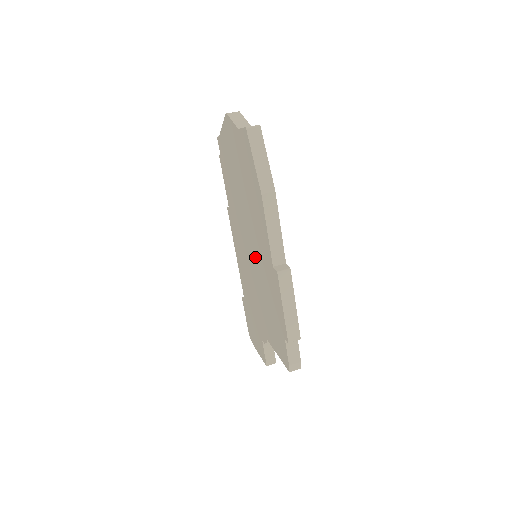
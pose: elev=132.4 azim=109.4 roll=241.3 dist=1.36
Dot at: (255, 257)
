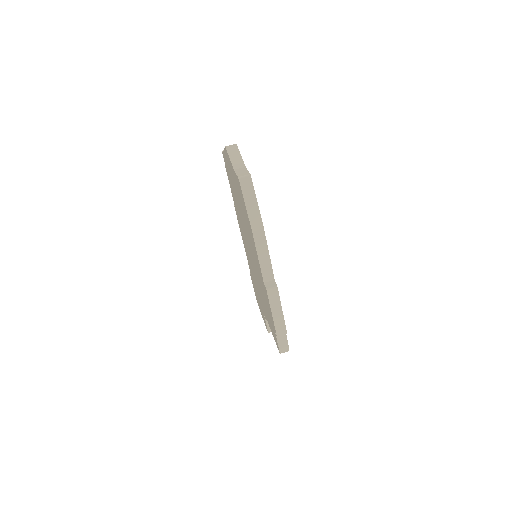
Dot at: (254, 262)
